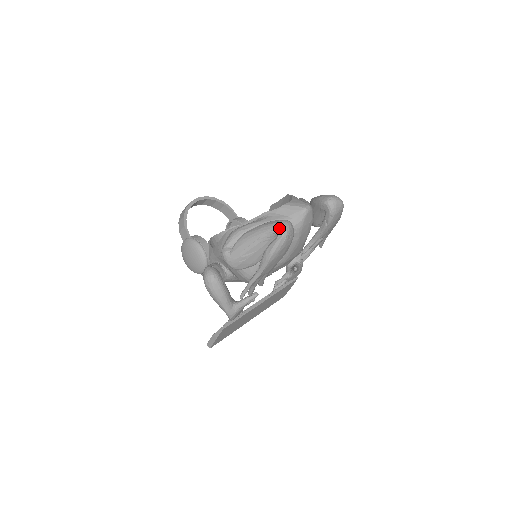
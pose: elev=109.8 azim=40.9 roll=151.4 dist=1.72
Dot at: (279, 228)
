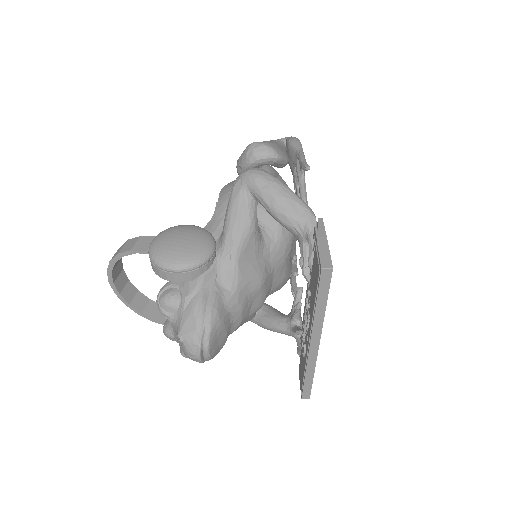
Dot at: (282, 138)
